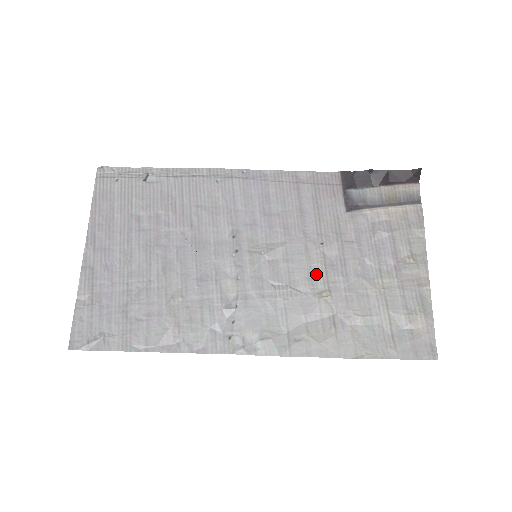
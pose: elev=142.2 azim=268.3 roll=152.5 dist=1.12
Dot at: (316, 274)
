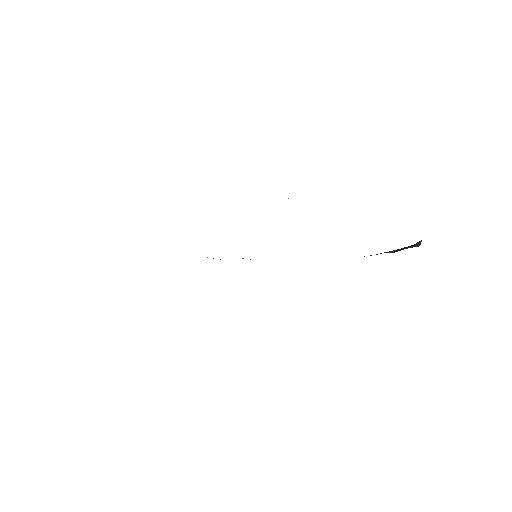
Dot at: occluded
